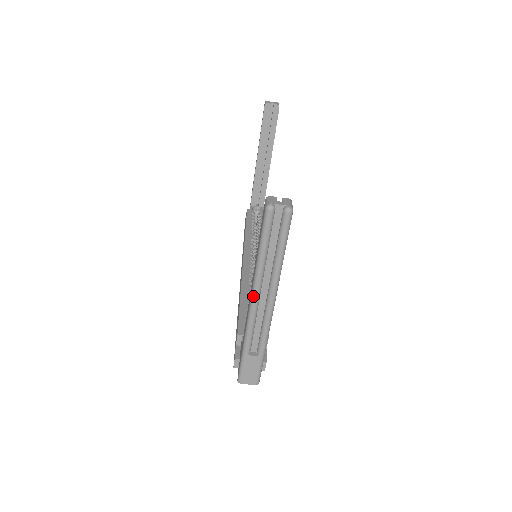
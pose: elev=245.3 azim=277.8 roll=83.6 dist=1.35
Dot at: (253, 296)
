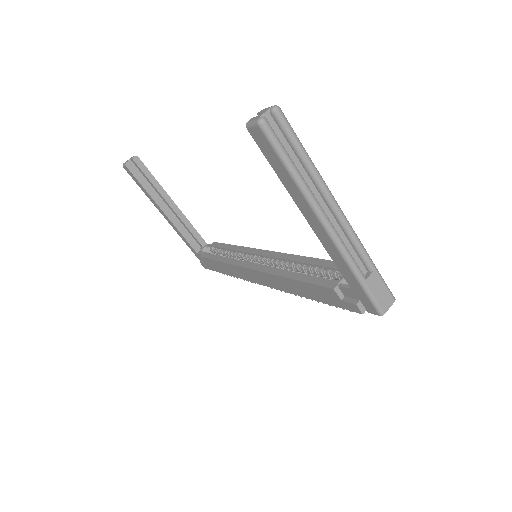
Dot at: (321, 218)
